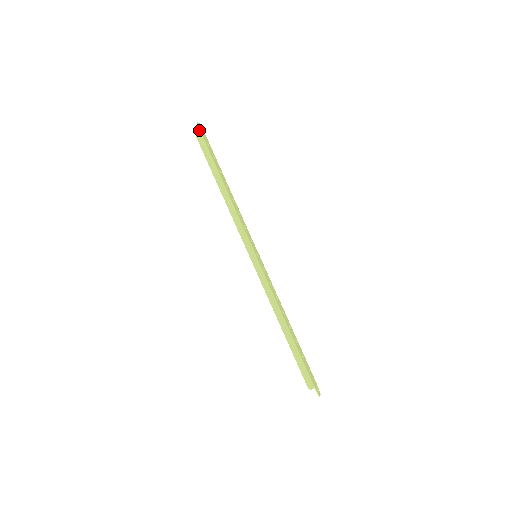
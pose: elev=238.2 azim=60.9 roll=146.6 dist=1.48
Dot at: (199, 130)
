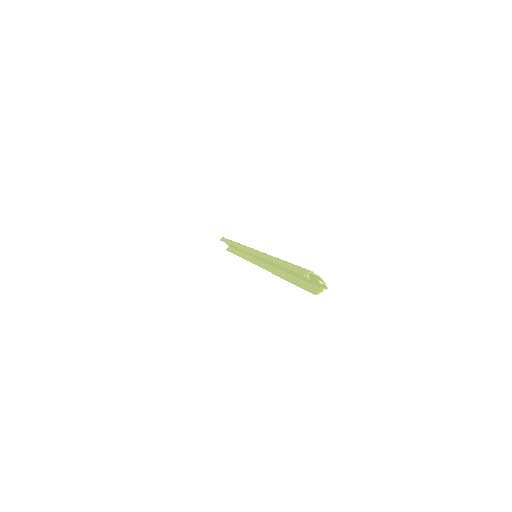
Dot at: (223, 237)
